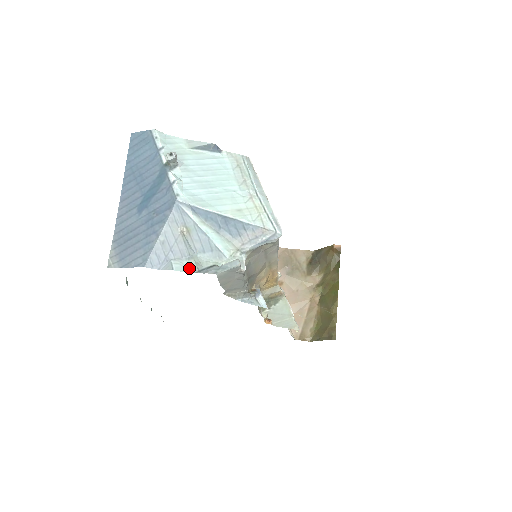
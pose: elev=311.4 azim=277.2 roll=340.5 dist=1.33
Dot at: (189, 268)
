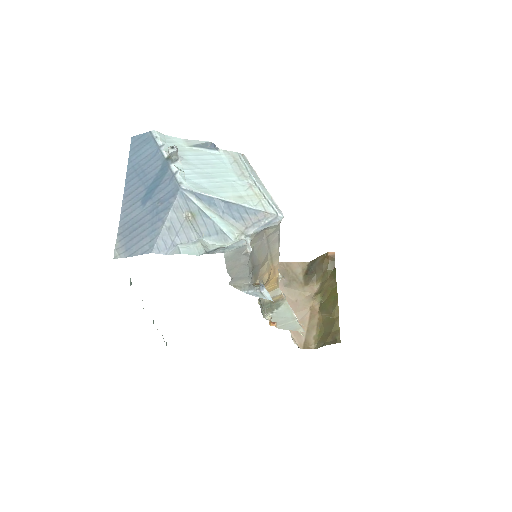
Dot at: (196, 251)
